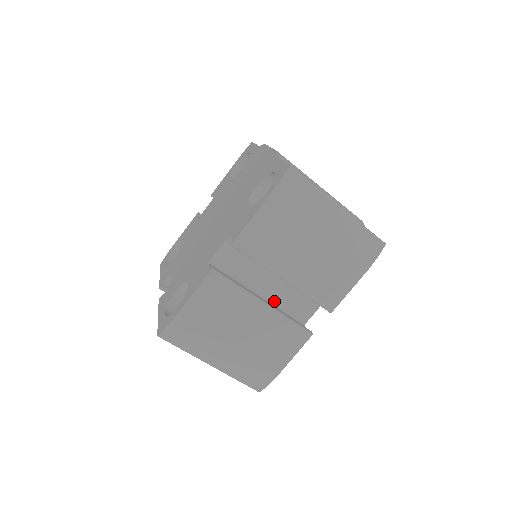
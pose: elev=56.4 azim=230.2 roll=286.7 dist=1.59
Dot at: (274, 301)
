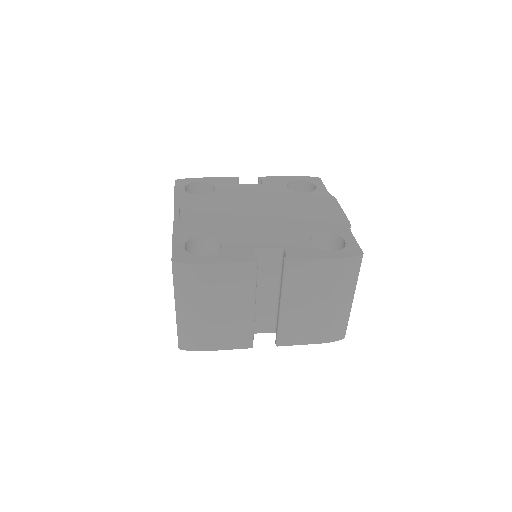
Dot at: occluded
